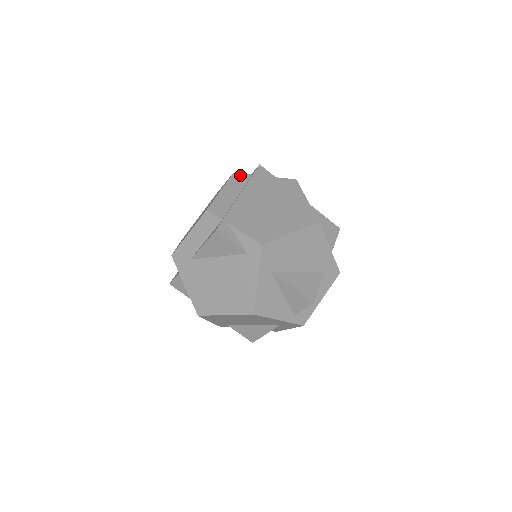
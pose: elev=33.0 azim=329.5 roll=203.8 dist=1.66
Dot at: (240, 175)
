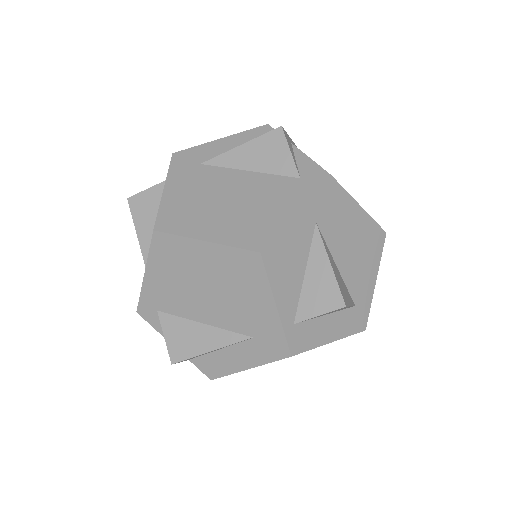
Dot at: occluded
